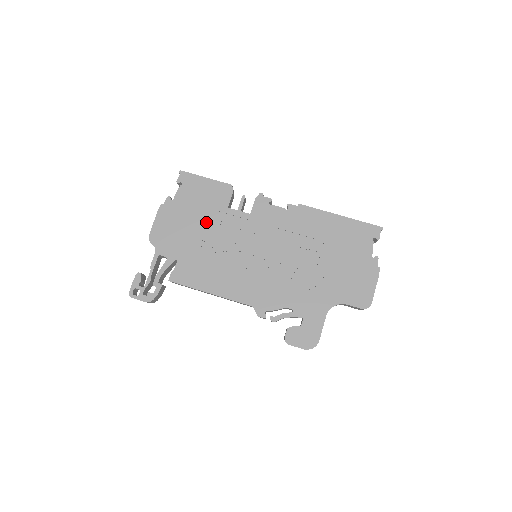
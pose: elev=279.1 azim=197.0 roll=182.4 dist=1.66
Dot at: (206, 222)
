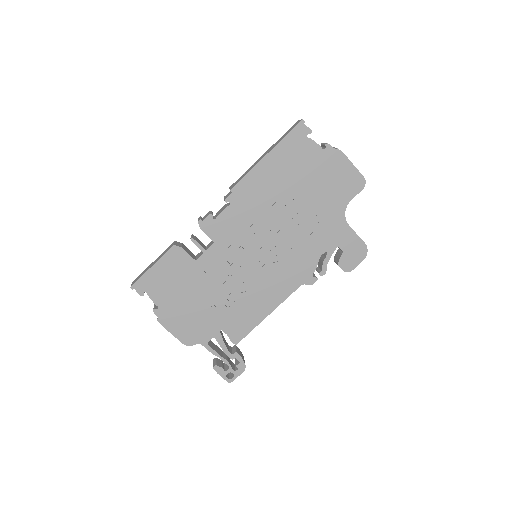
Dot at: (199, 288)
